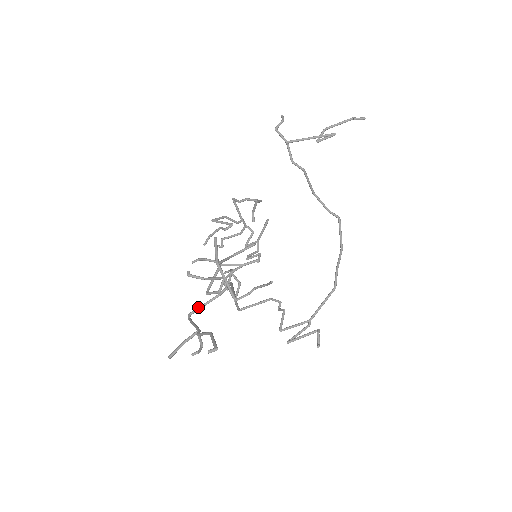
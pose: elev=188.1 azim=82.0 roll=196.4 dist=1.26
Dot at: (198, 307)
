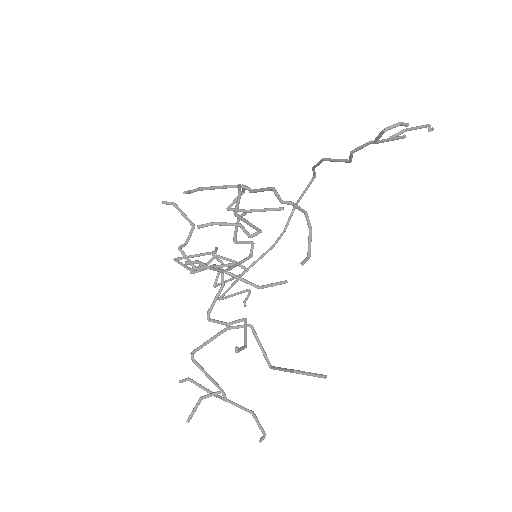
Dot at: (205, 345)
